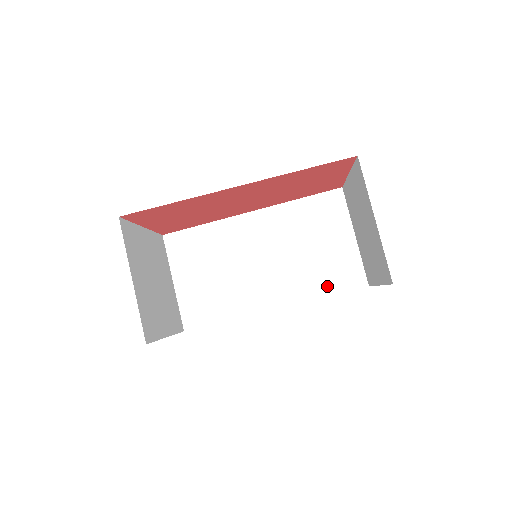
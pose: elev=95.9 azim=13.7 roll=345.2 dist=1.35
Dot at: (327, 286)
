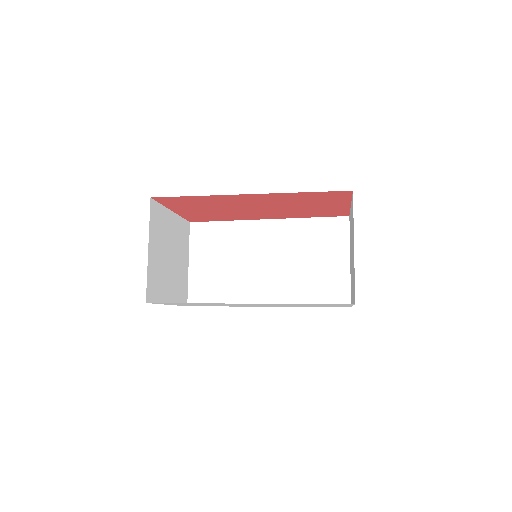
Dot at: (315, 298)
